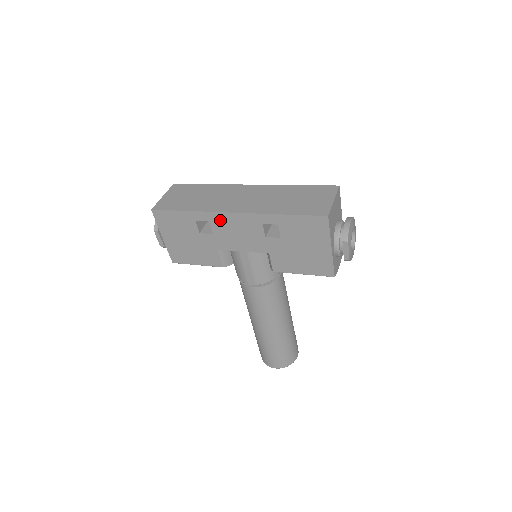
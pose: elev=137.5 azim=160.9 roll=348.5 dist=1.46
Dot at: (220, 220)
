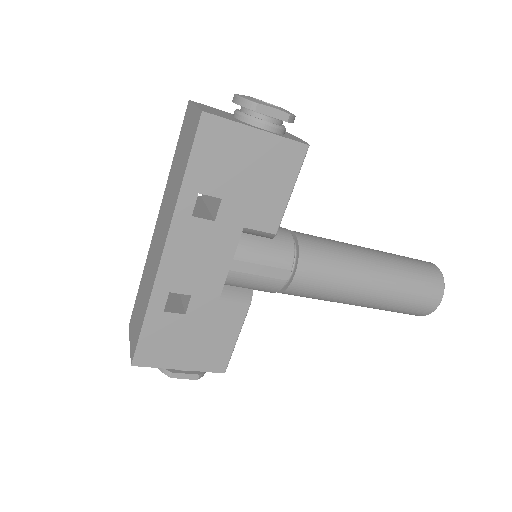
Dot at: (171, 276)
